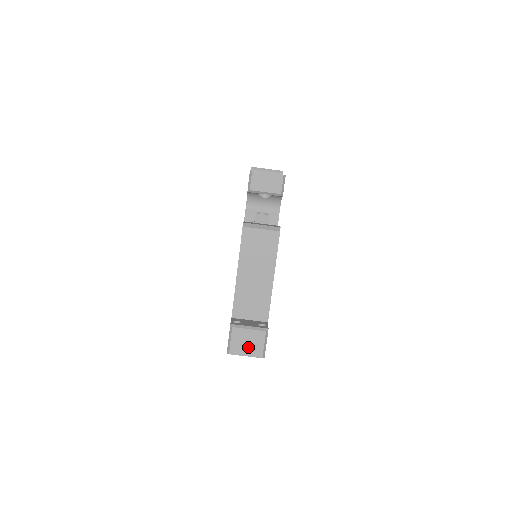
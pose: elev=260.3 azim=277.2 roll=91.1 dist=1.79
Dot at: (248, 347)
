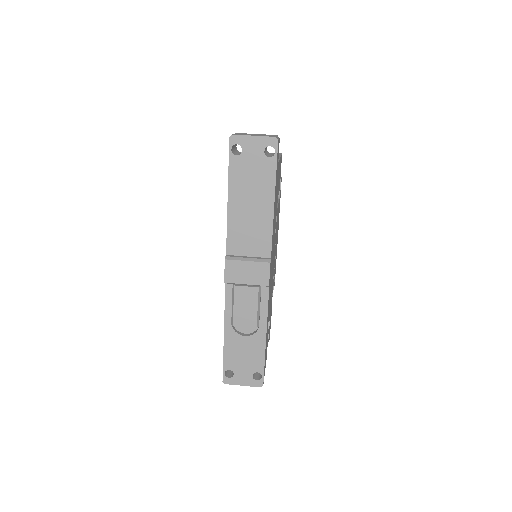
Dot at: (256, 135)
